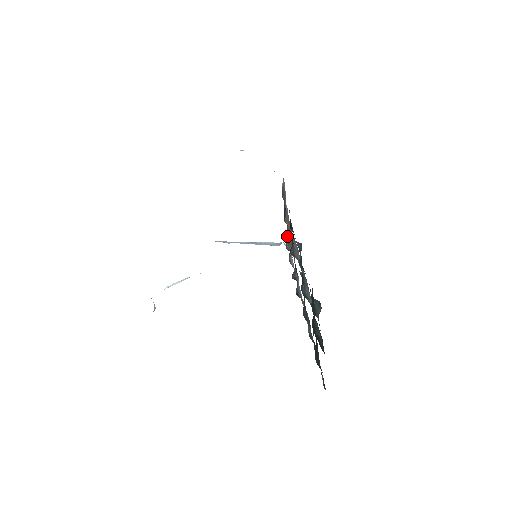
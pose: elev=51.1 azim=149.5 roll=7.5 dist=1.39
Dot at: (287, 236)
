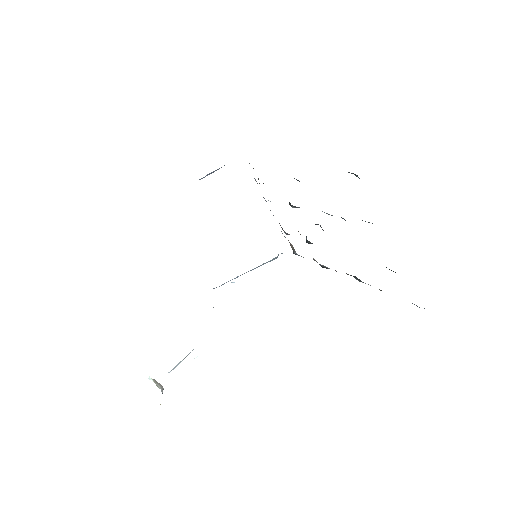
Dot at: (280, 225)
